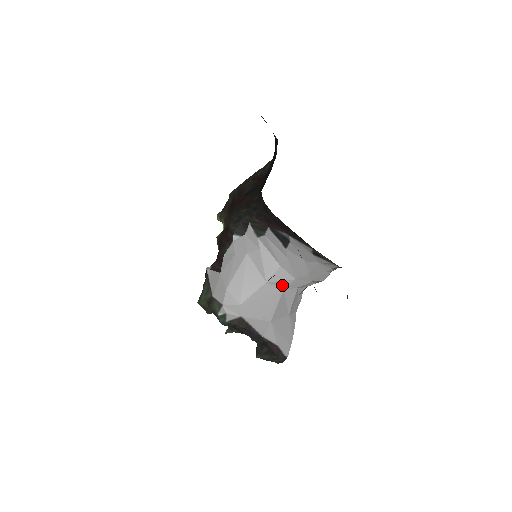
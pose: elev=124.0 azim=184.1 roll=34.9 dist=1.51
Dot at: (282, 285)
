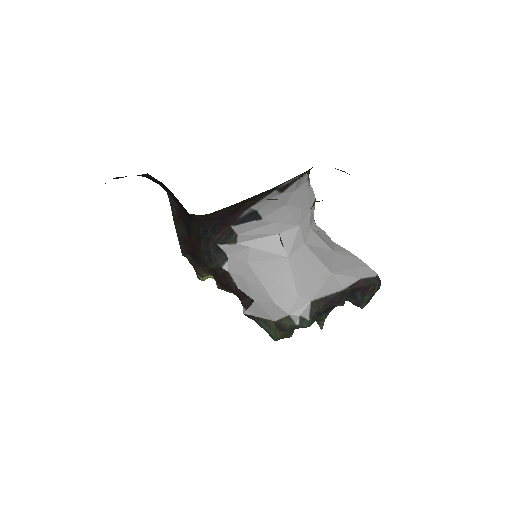
Dot at: (299, 243)
